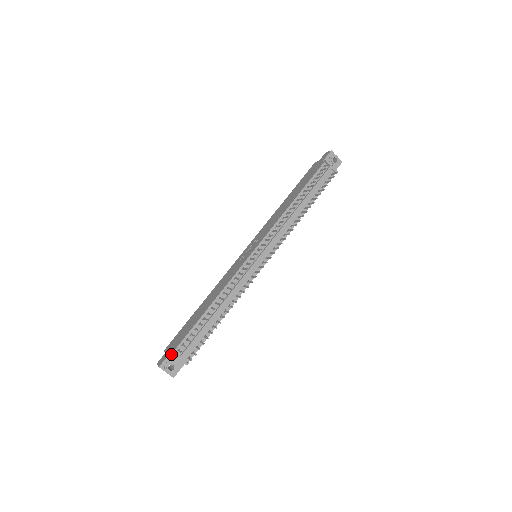
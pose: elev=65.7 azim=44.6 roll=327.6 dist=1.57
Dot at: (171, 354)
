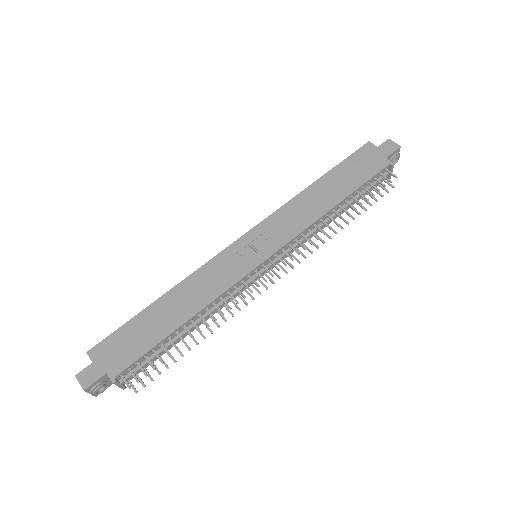
Dot at: (106, 374)
